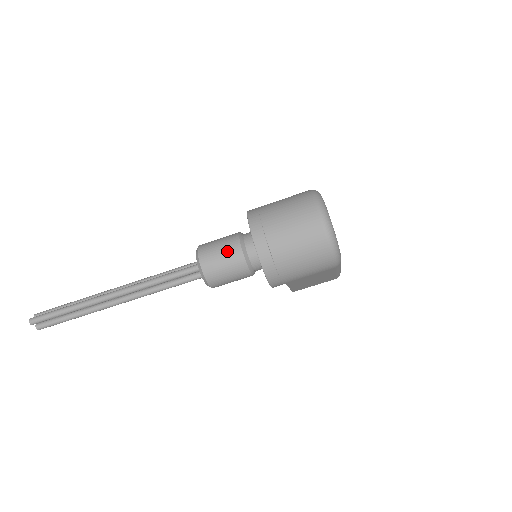
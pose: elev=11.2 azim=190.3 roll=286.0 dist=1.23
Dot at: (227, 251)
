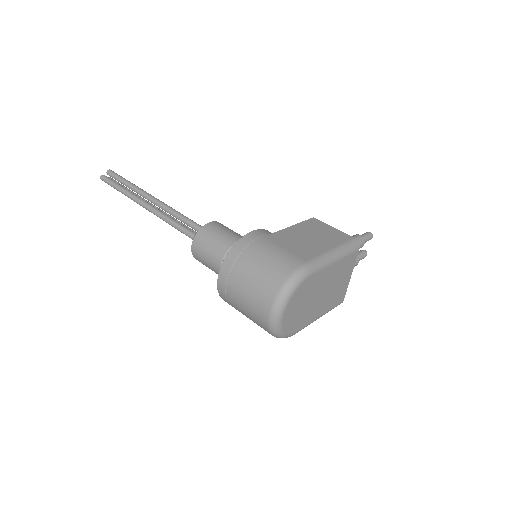
Dot at: (211, 258)
